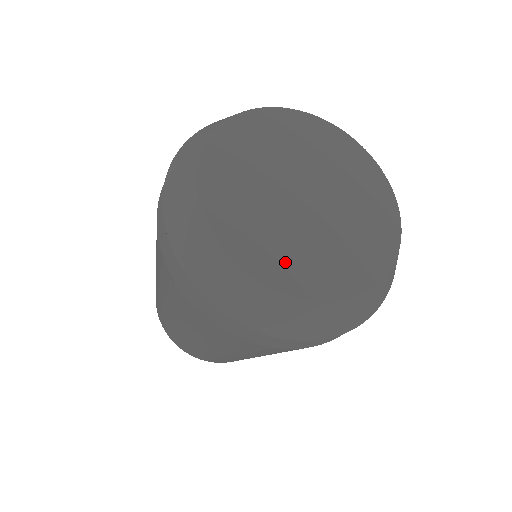
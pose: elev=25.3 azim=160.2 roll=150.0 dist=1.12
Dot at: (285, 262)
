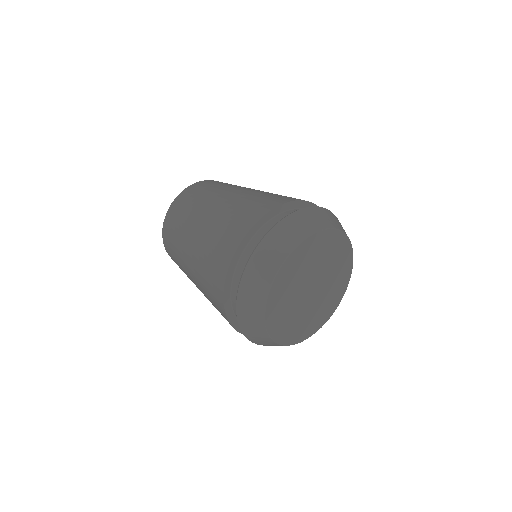
Dot at: (313, 323)
